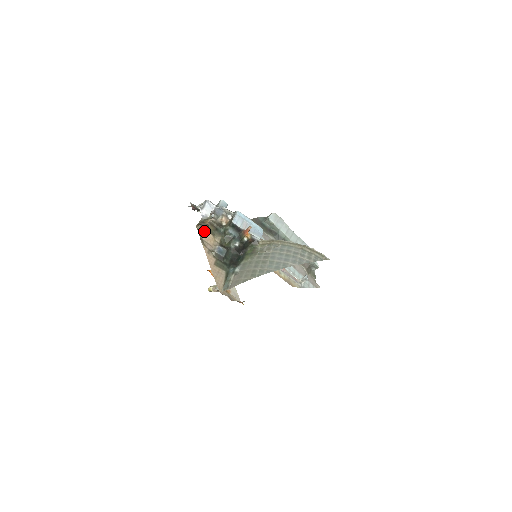
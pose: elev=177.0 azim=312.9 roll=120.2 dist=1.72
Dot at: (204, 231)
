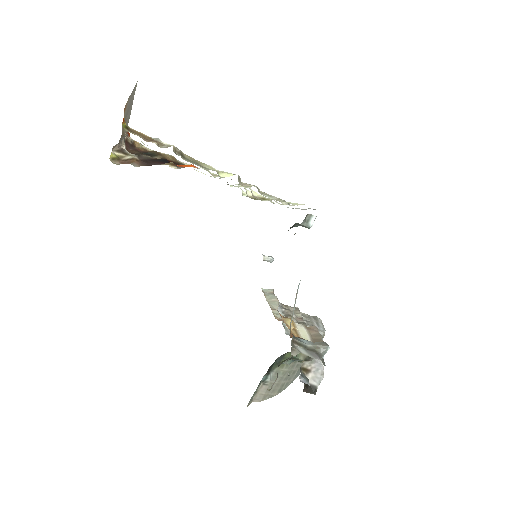
Dot at: occluded
